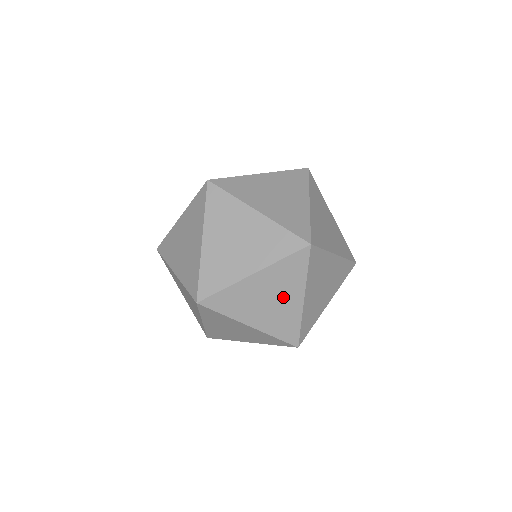
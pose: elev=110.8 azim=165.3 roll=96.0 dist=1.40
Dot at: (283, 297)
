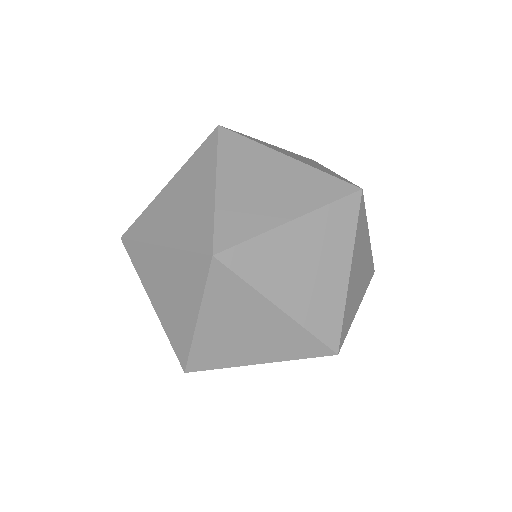
Dot at: (180, 299)
